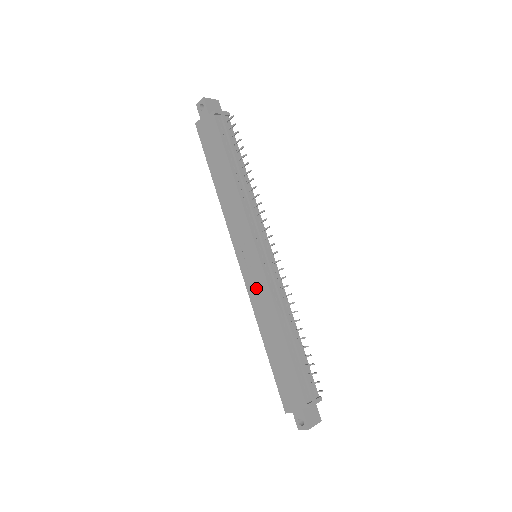
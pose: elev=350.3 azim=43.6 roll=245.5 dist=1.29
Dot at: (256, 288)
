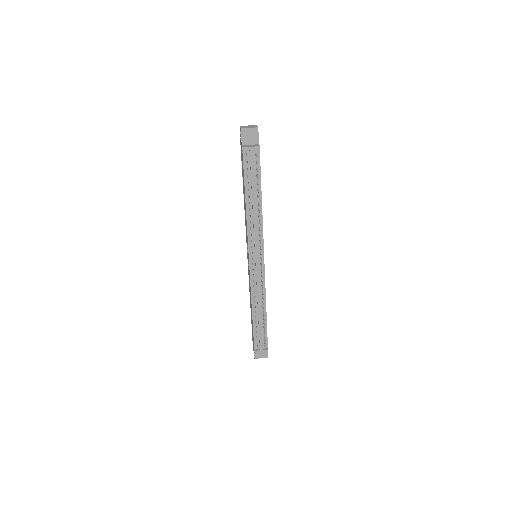
Dot at: occluded
